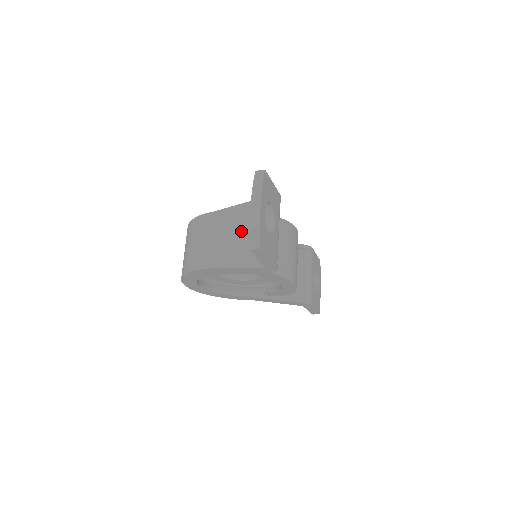
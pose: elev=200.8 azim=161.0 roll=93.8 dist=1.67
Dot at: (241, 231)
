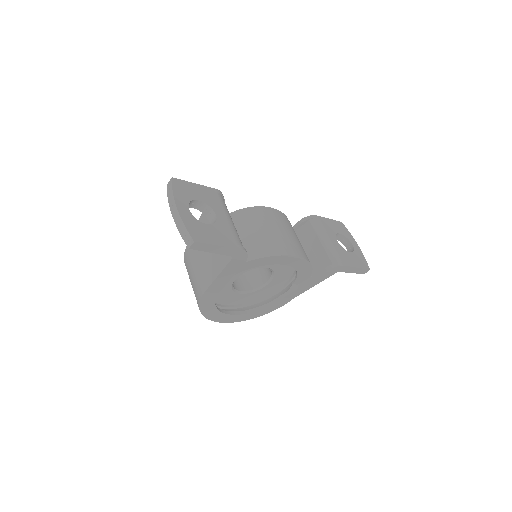
Dot at: occluded
